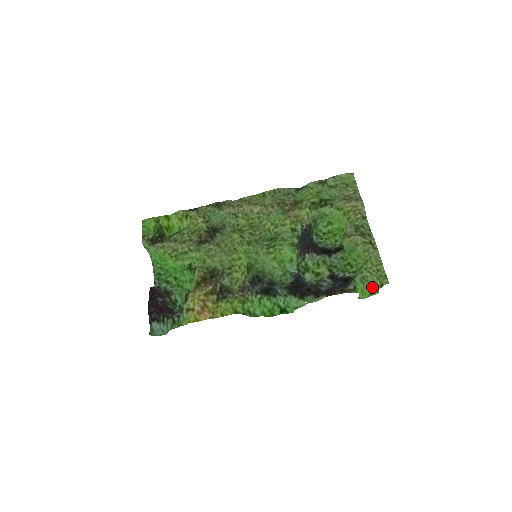
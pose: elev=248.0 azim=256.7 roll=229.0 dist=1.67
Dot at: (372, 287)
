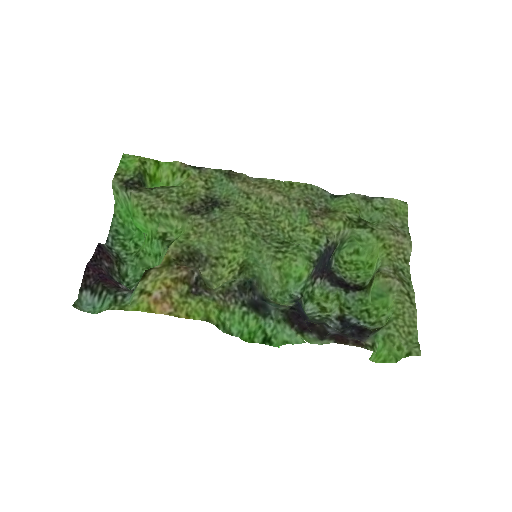
Dot at: (393, 352)
